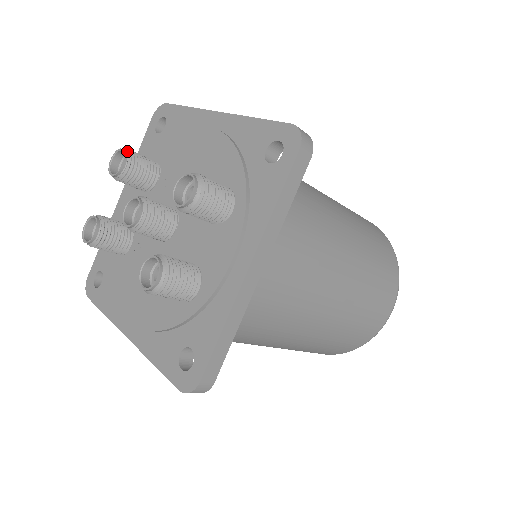
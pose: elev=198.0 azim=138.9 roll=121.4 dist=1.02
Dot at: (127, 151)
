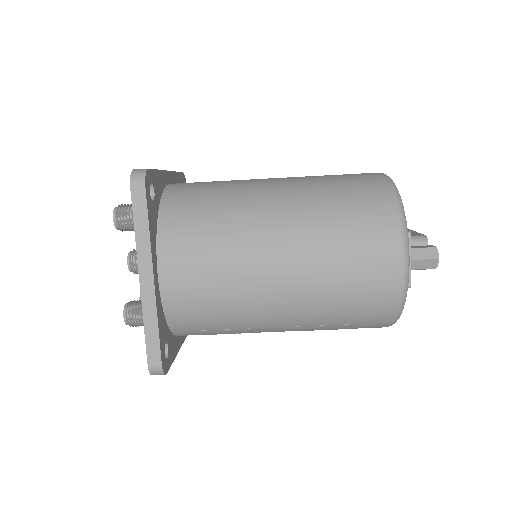
Dot at: occluded
